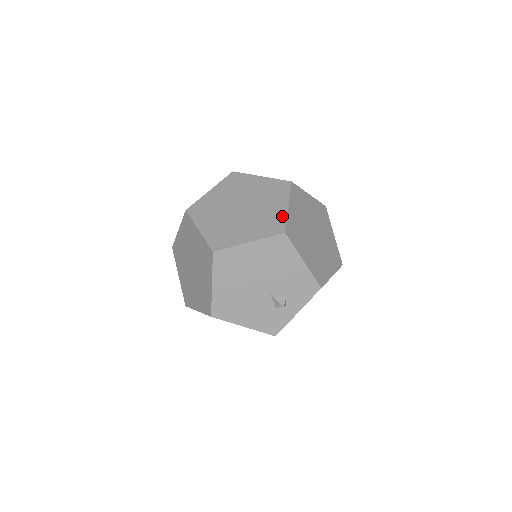
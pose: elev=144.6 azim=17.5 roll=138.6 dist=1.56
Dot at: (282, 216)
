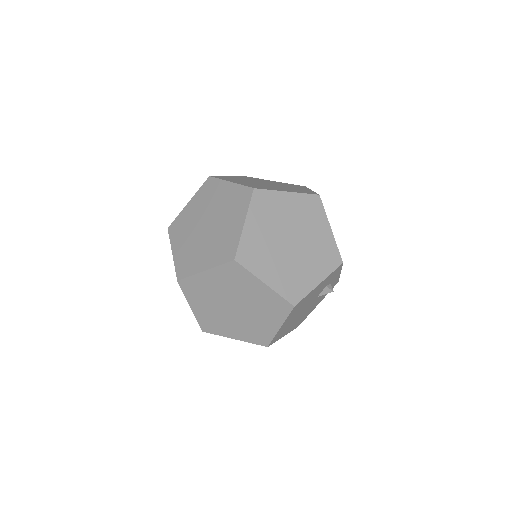
Dot at: (273, 296)
